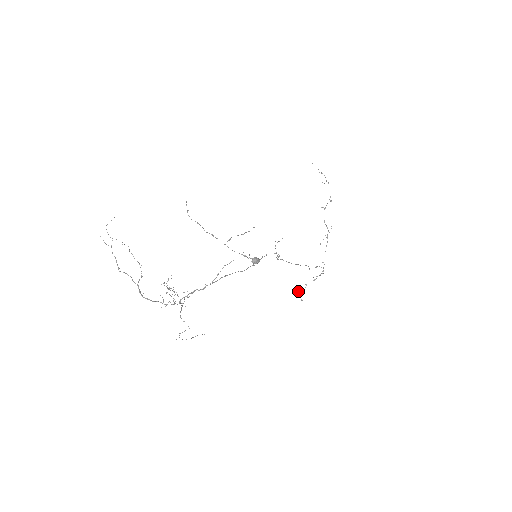
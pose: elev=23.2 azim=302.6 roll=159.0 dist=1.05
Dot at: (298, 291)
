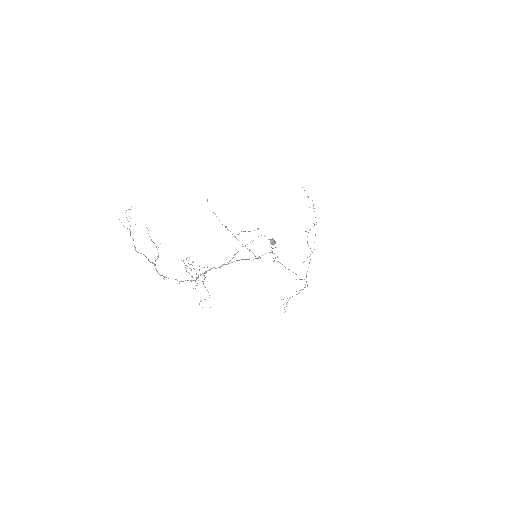
Dot at: occluded
